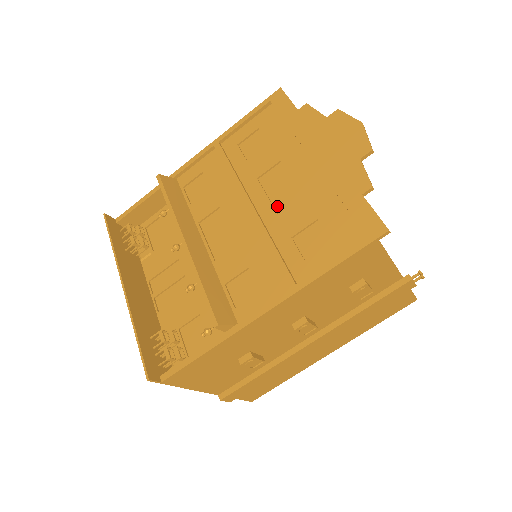
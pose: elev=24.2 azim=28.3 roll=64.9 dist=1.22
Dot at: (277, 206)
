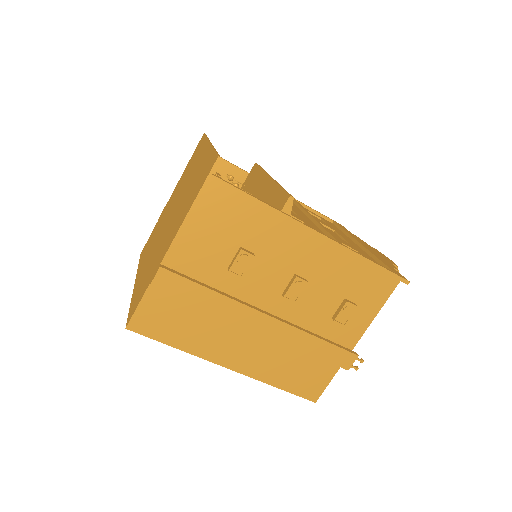
Dot at: occluded
